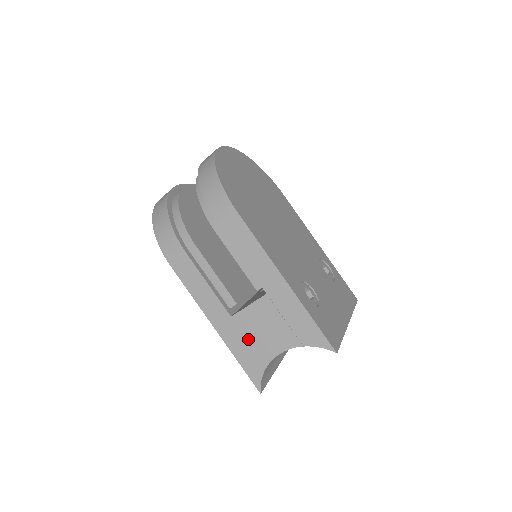
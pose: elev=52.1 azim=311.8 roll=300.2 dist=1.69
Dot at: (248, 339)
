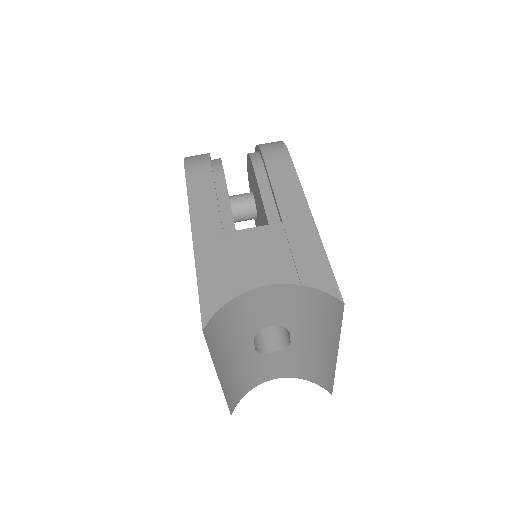
Dot at: (229, 260)
